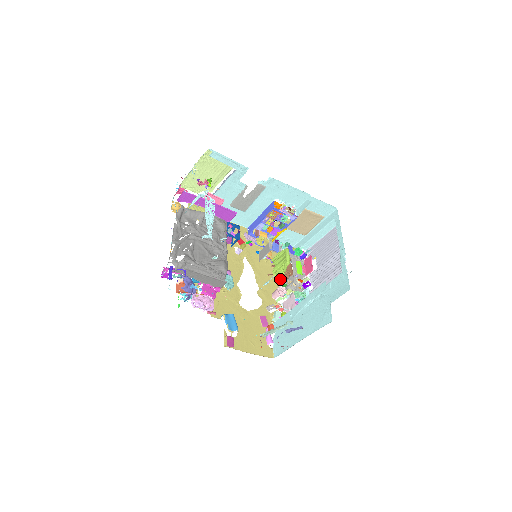
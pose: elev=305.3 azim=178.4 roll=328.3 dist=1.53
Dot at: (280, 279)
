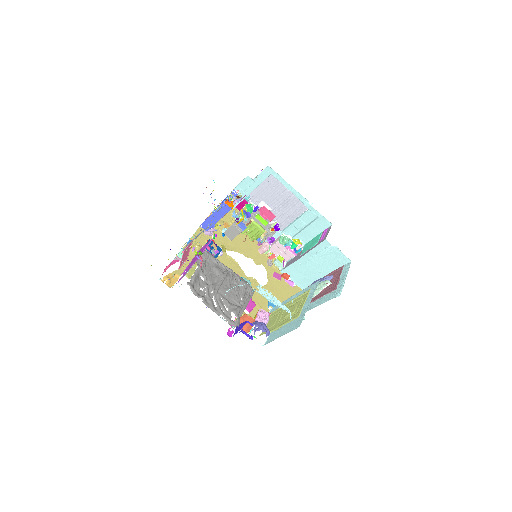
Dot at: occluded
